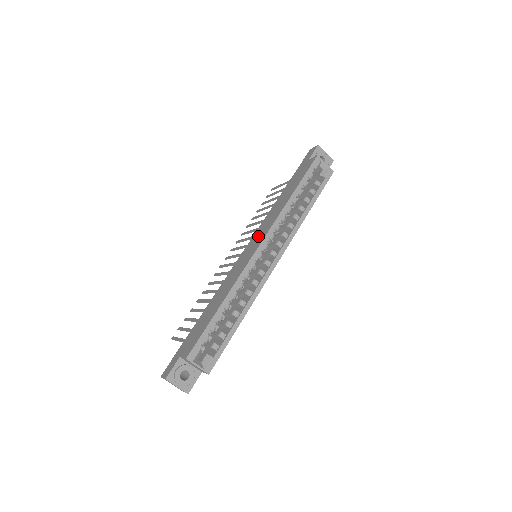
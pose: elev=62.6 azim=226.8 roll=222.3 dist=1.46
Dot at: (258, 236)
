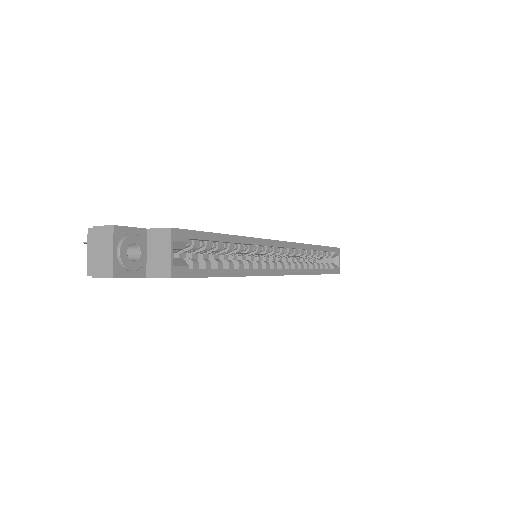
Dot at: occluded
